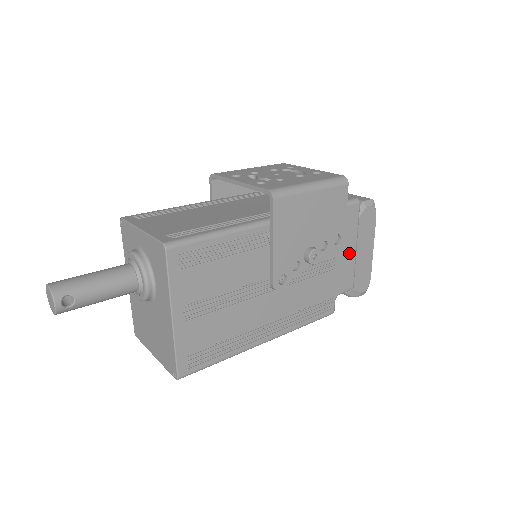
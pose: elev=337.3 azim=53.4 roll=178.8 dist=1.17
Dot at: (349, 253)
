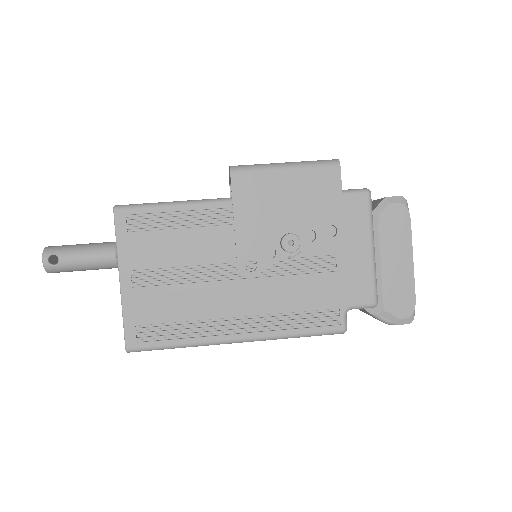
Dot at: (360, 255)
